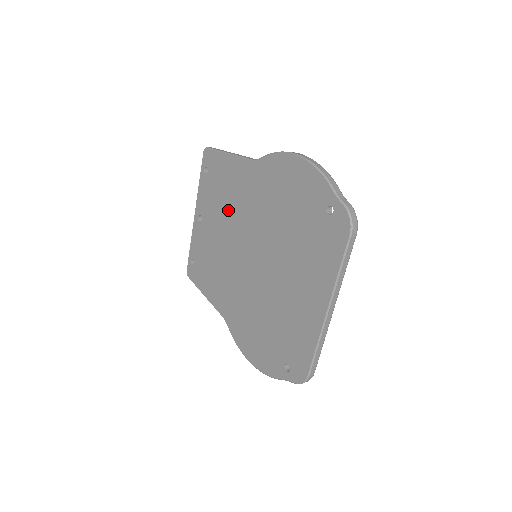
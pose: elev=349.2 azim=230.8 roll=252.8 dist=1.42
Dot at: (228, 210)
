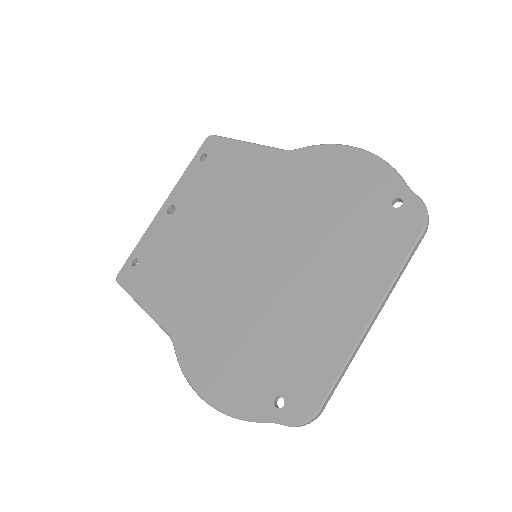
Dot at: (227, 200)
